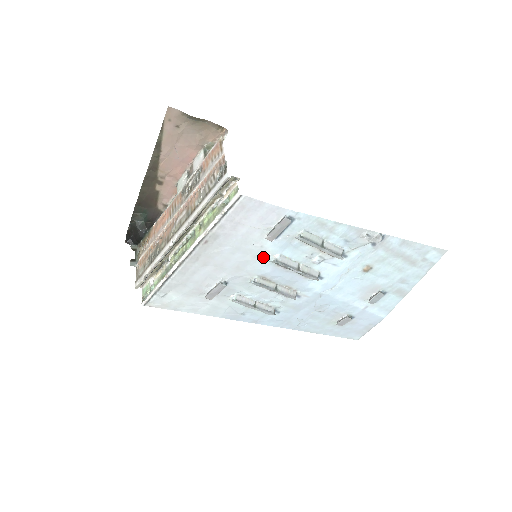
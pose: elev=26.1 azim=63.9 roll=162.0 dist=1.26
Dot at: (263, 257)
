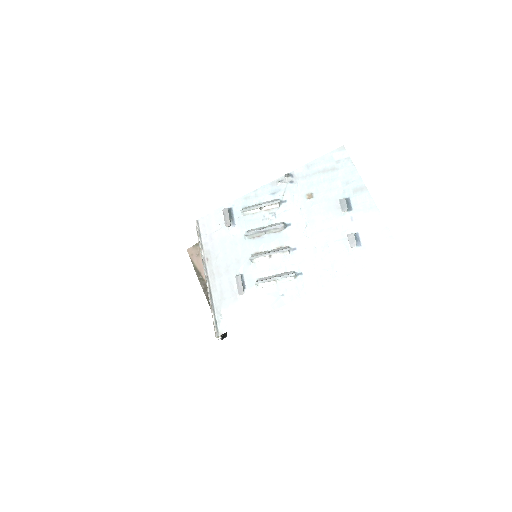
Dot at: (241, 241)
